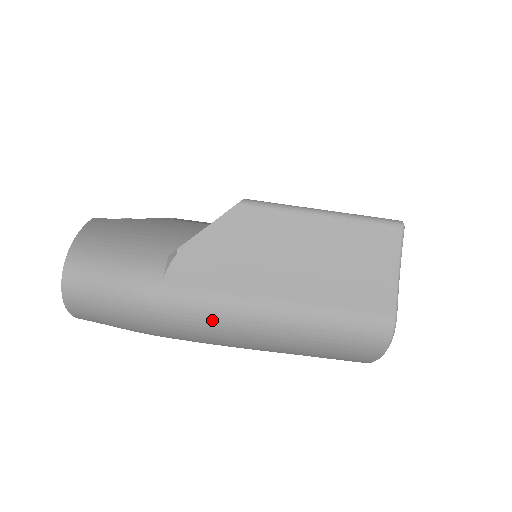
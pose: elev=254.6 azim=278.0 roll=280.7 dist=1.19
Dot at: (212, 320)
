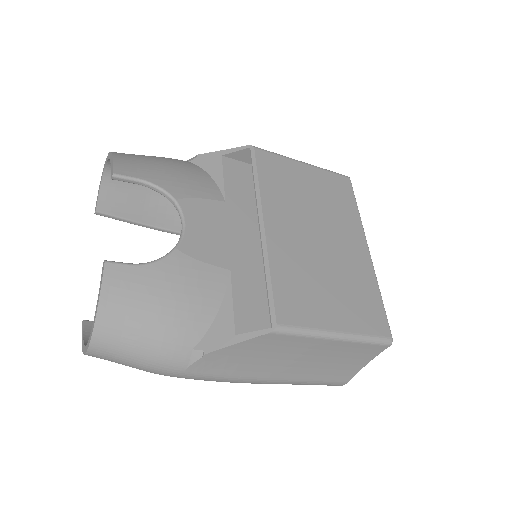
Dot at: occluded
